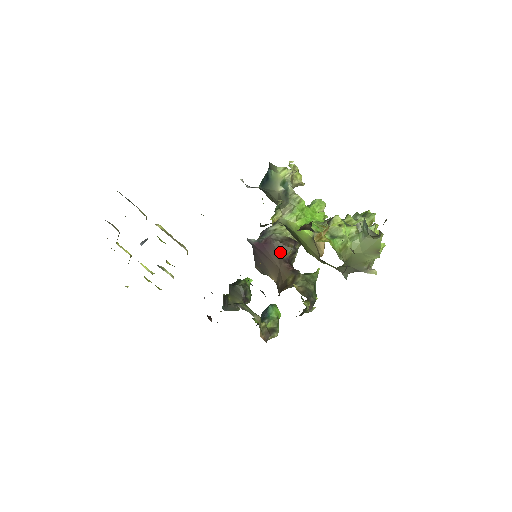
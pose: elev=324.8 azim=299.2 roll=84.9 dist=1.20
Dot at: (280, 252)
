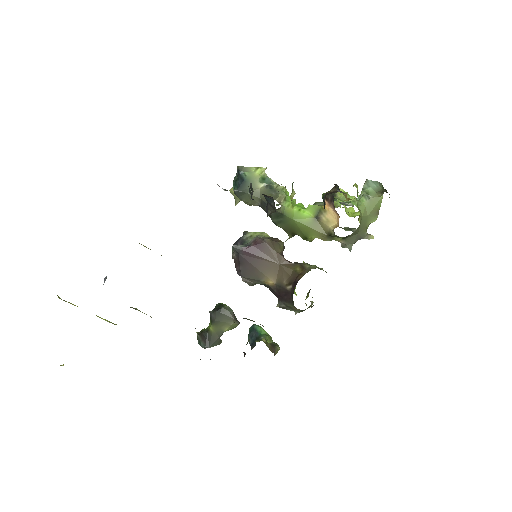
Dot at: (275, 248)
